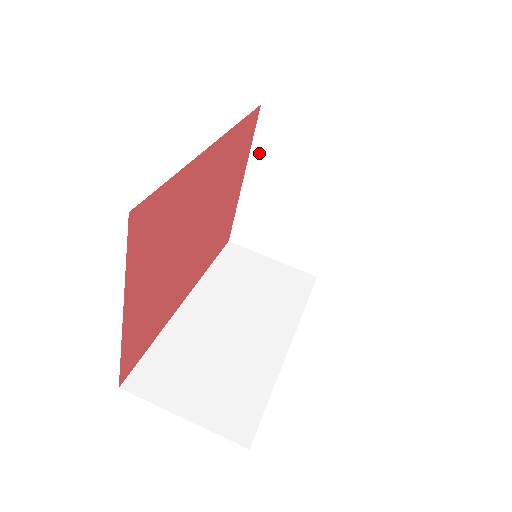
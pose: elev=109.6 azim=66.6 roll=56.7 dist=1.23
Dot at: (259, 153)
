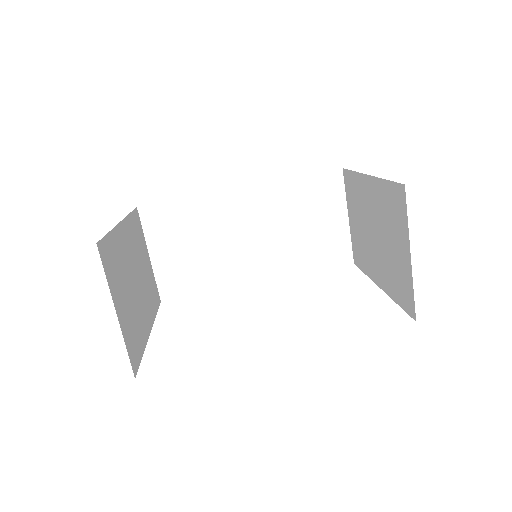
Dot at: (383, 190)
